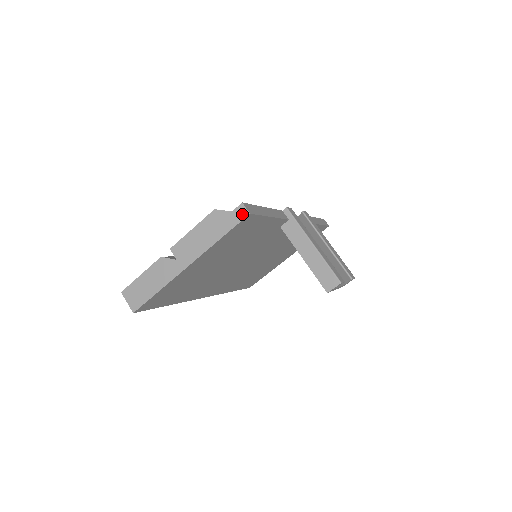
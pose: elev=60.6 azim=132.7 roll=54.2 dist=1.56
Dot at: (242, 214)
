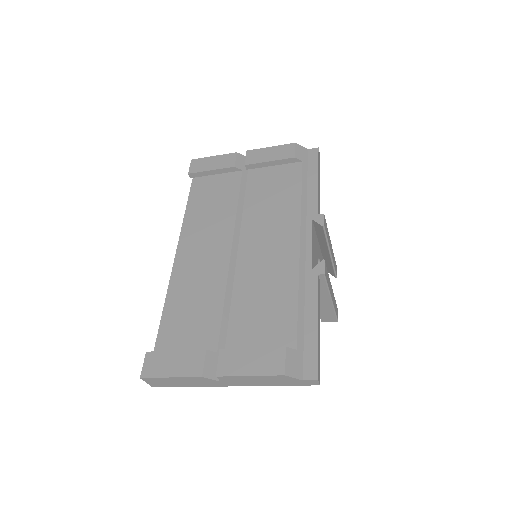
Dot at: (312, 384)
